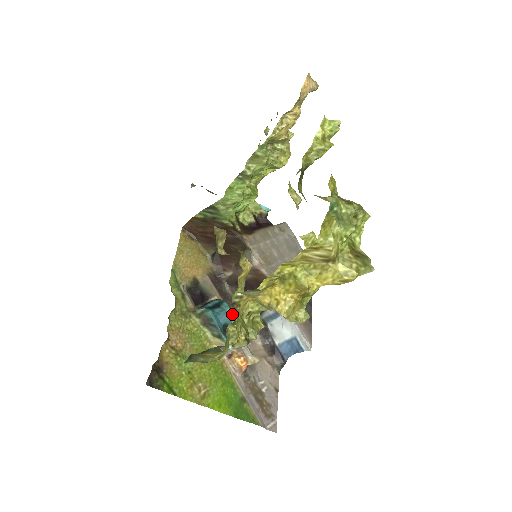
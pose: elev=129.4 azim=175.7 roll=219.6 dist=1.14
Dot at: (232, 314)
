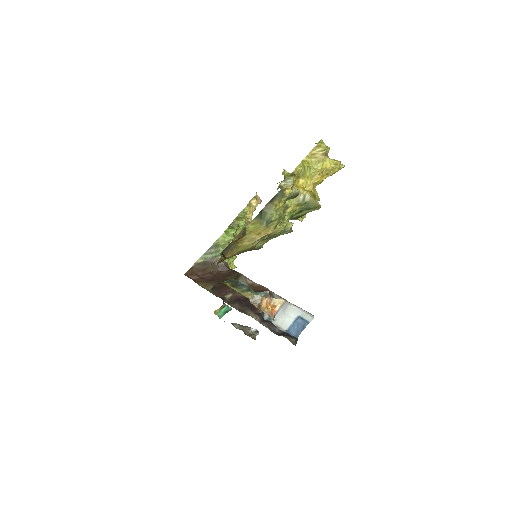
Dot at: occluded
